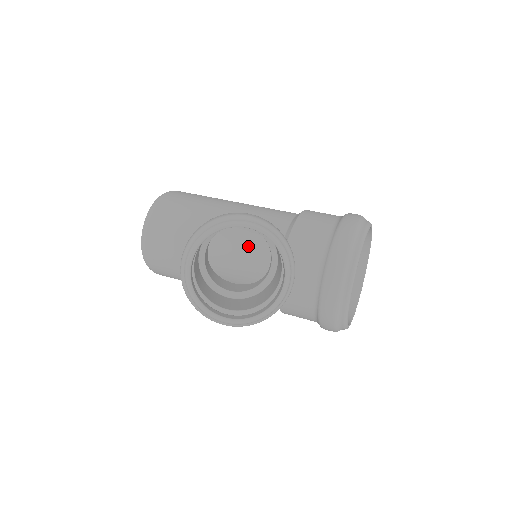
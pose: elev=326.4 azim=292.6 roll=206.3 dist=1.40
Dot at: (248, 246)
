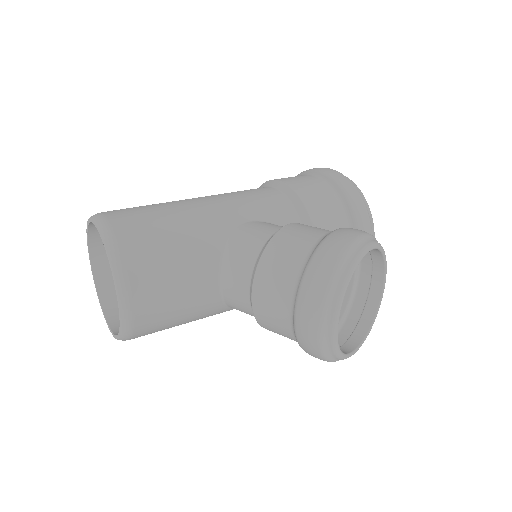
Dot at: occluded
